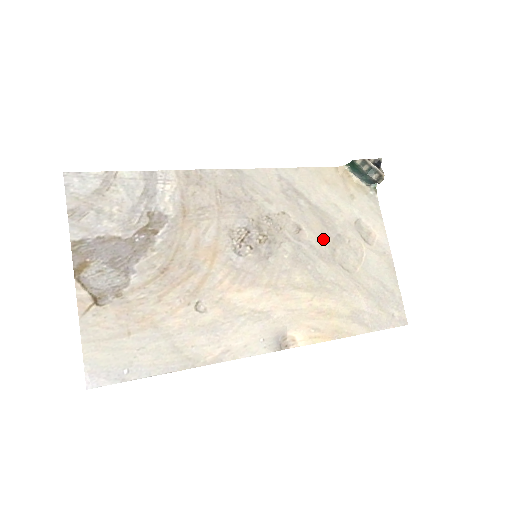
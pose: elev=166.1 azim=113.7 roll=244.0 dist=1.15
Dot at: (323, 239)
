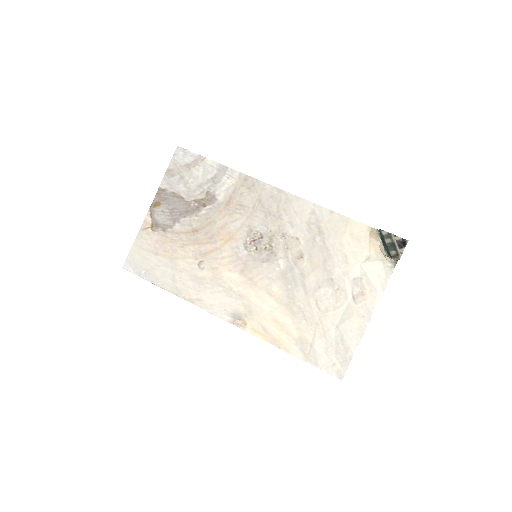
Dot at: (315, 274)
